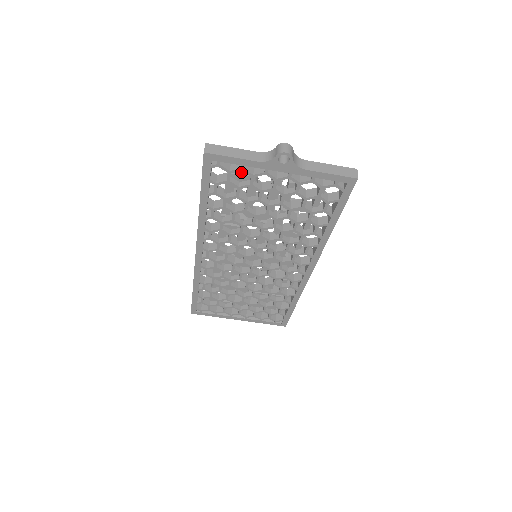
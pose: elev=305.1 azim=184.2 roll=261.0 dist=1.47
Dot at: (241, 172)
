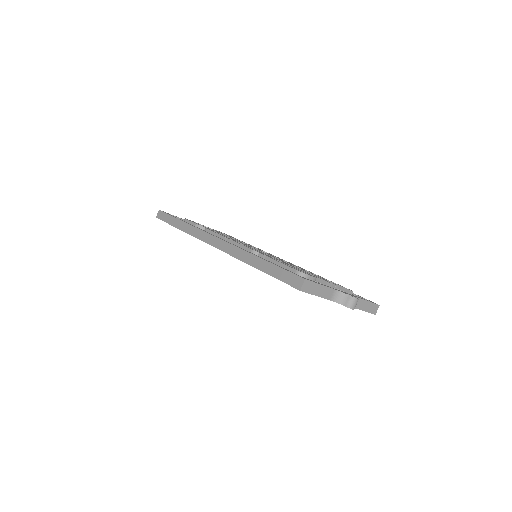
Dot at: occluded
